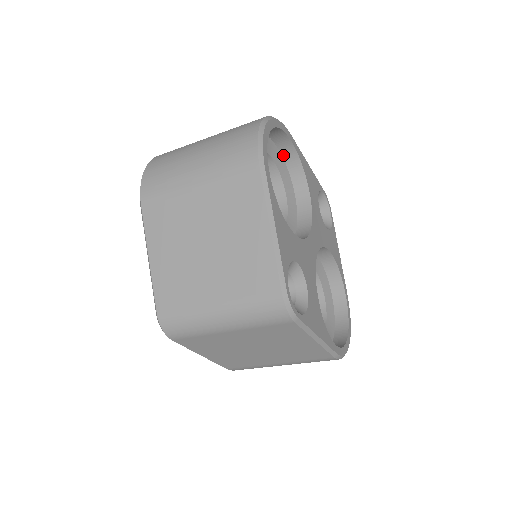
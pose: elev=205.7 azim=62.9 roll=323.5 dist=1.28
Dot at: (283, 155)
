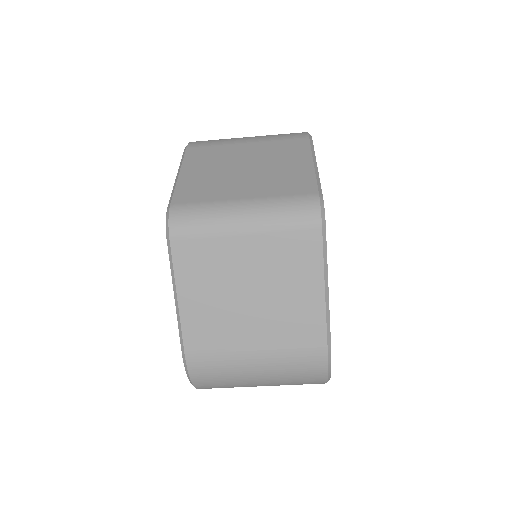
Dot at: occluded
